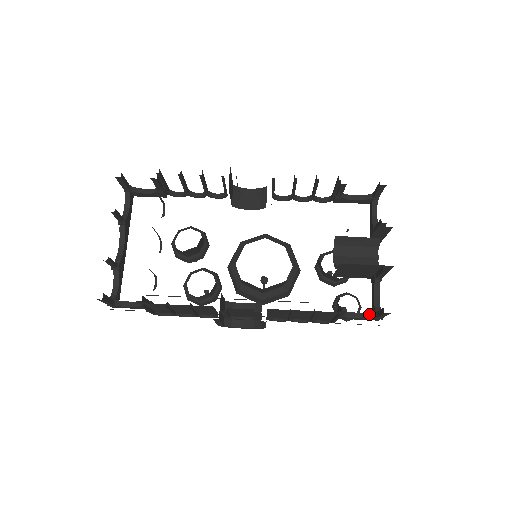
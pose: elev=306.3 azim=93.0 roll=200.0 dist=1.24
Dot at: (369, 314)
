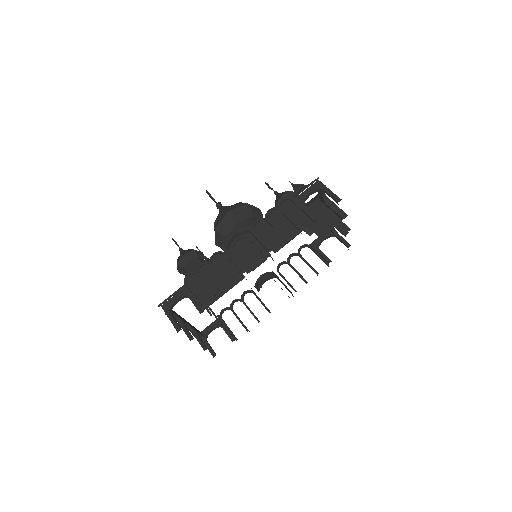
Dot at: (330, 236)
